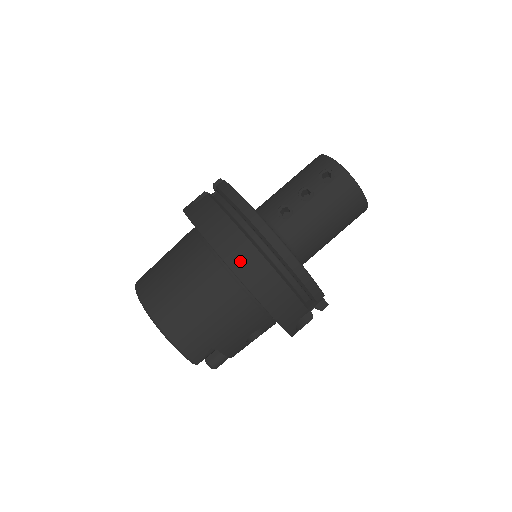
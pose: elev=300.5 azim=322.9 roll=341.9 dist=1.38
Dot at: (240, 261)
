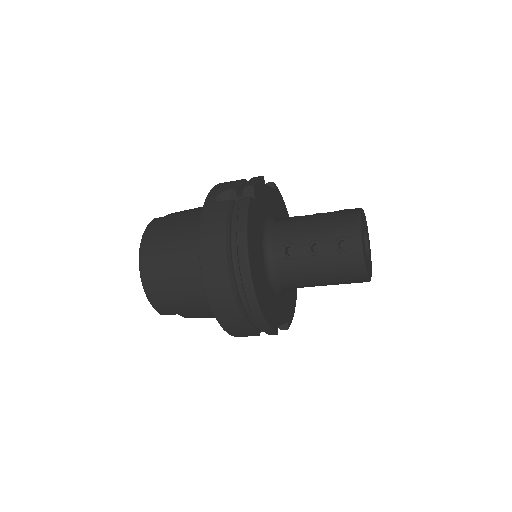
Dot at: (214, 287)
